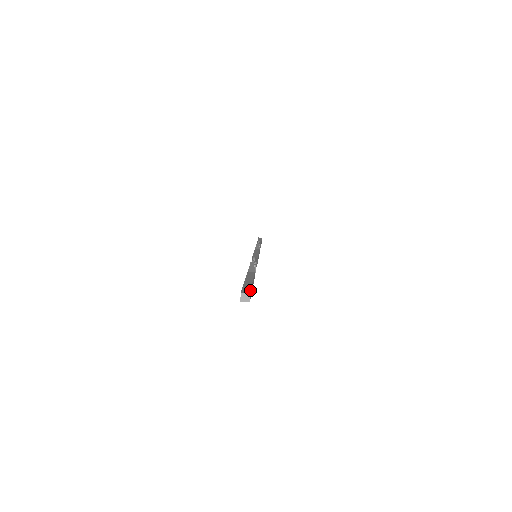
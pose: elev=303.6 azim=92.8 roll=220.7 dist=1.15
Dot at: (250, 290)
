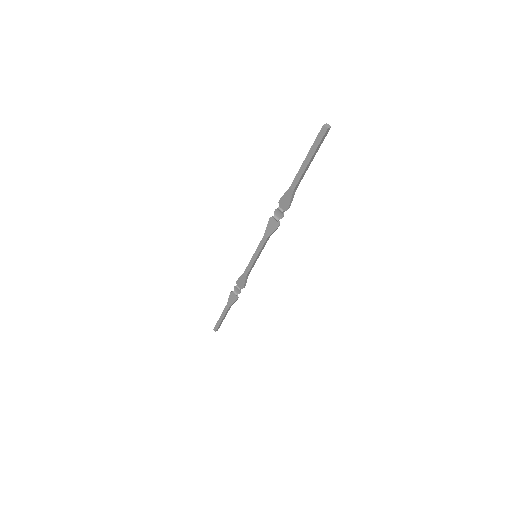
Dot at: (322, 130)
